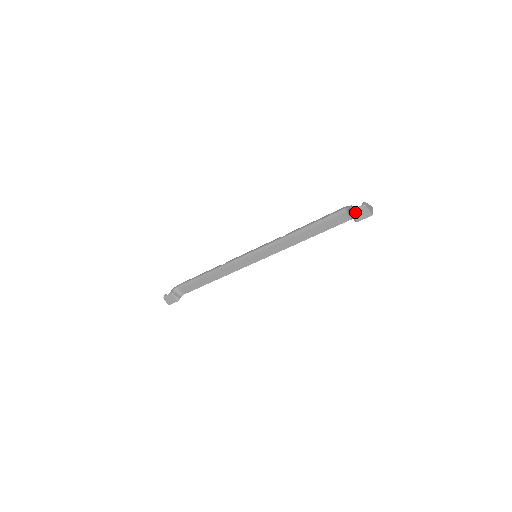
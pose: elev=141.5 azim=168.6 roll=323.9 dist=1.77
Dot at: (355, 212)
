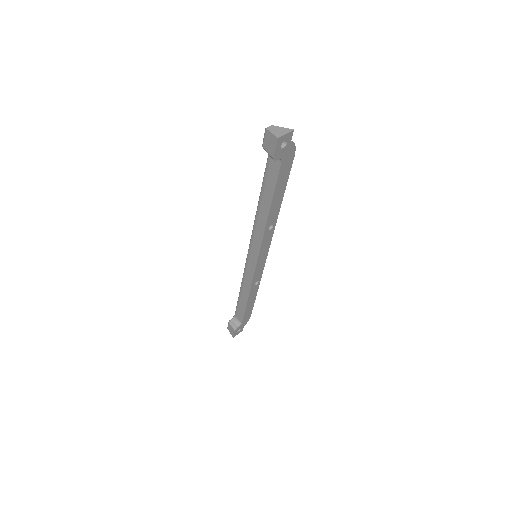
Dot at: (265, 145)
